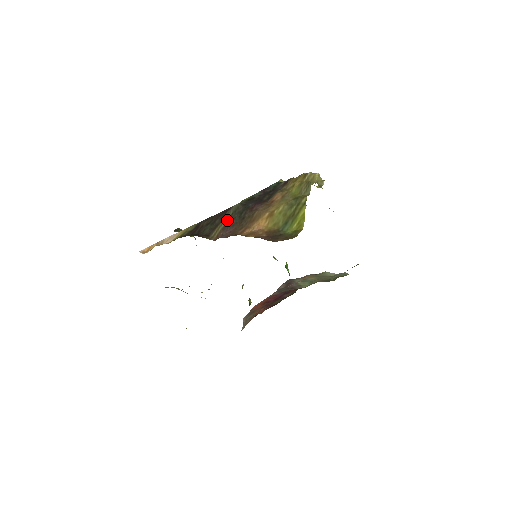
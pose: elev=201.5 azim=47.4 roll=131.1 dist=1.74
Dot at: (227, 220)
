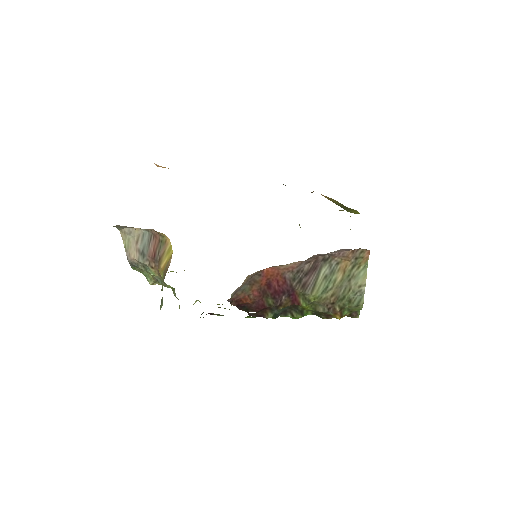
Dot at: occluded
